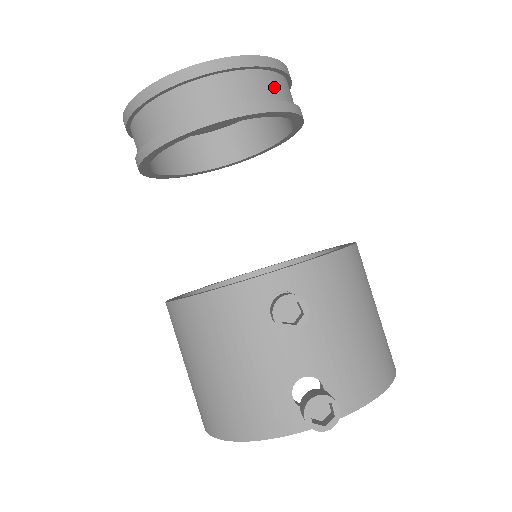
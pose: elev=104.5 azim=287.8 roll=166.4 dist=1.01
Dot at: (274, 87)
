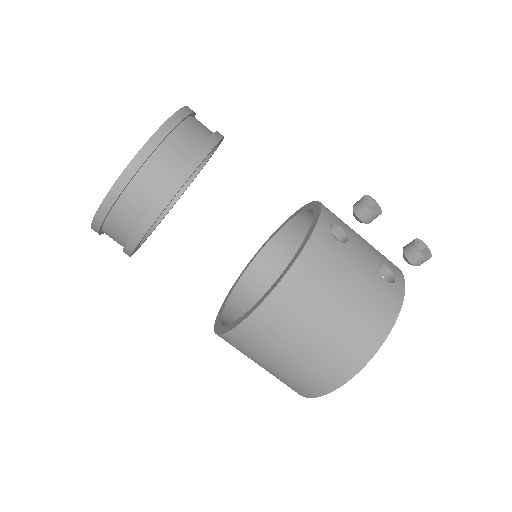
Dot at: occluded
